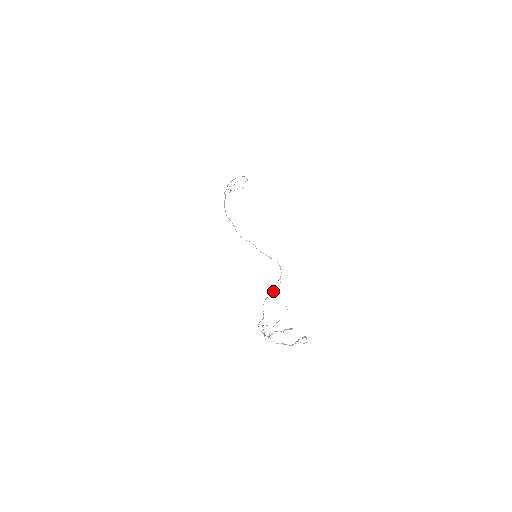
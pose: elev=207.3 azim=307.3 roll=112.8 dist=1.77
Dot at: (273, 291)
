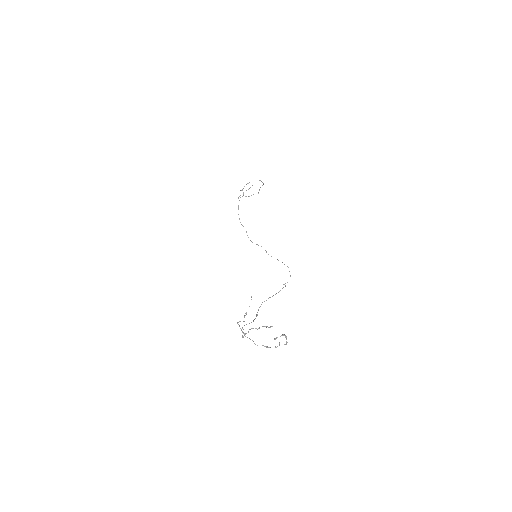
Dot at: (275, 294)
